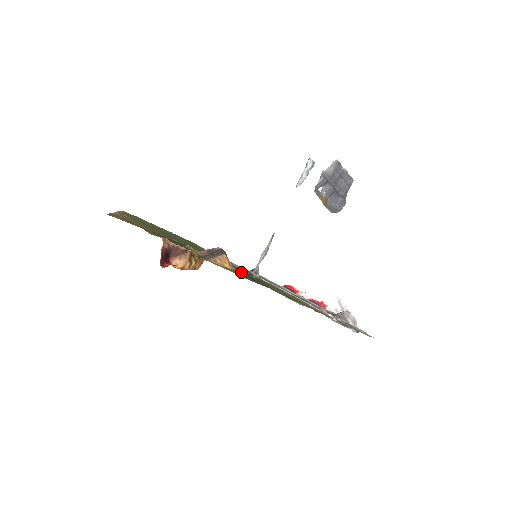
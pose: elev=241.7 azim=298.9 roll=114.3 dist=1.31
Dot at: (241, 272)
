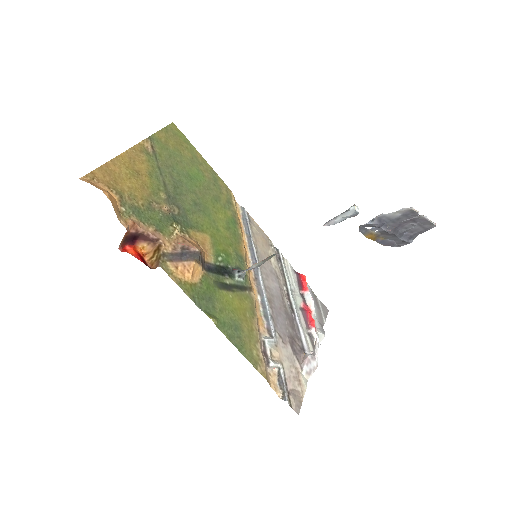
Dot at: (222, 270)
